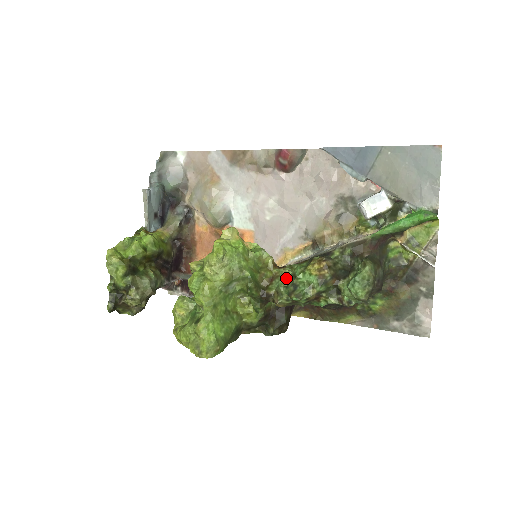
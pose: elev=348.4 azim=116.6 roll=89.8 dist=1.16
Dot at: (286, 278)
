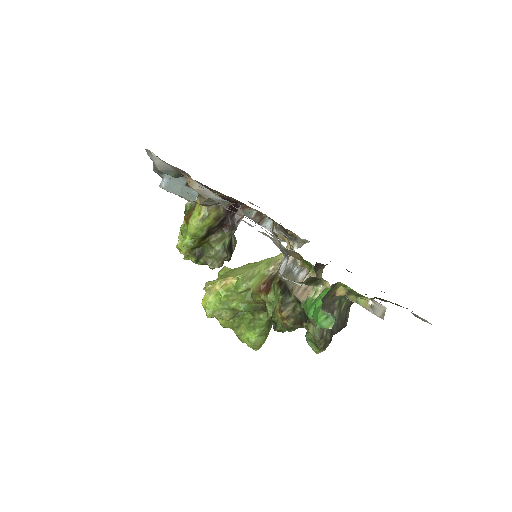
Dot at: occluded
